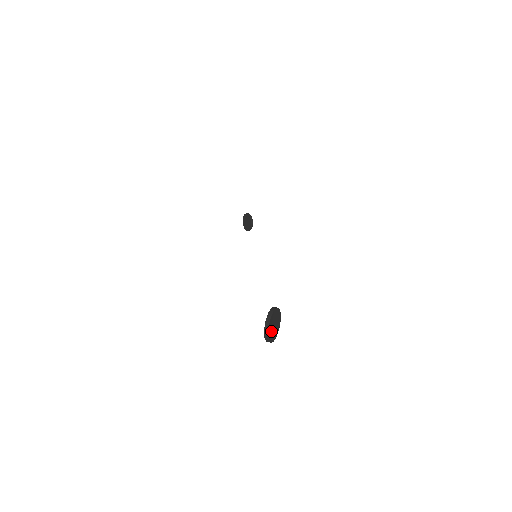
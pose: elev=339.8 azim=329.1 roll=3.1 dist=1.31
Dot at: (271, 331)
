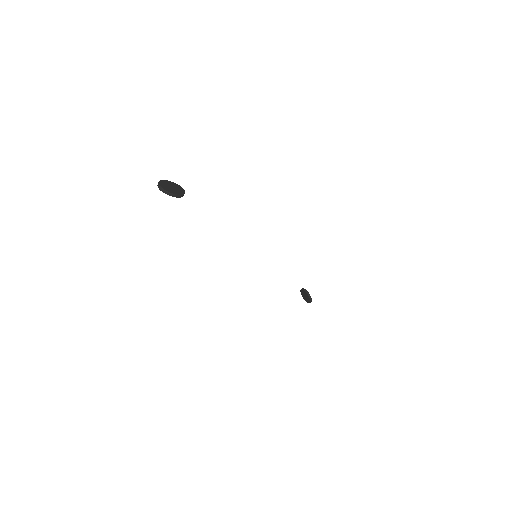
Dot at: (167, 188)
